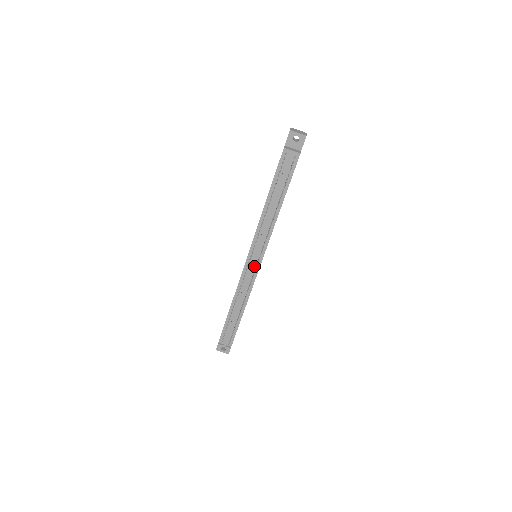
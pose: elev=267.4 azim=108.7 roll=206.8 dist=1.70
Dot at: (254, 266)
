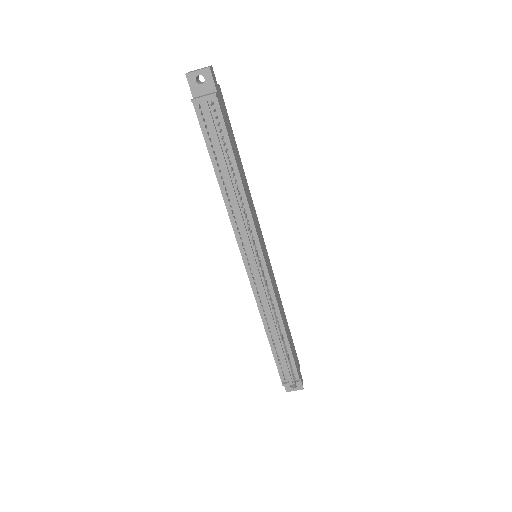
Dot at: (259, 269)
